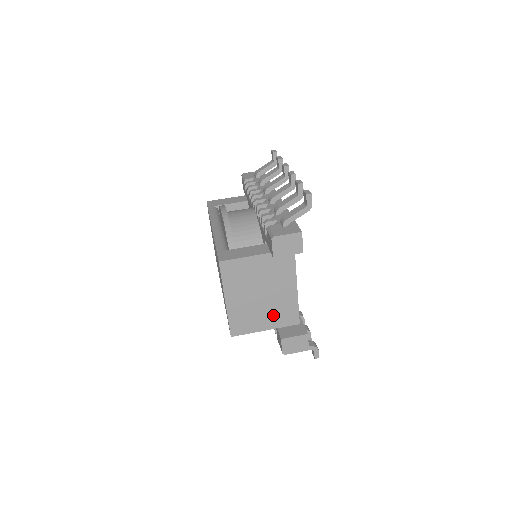
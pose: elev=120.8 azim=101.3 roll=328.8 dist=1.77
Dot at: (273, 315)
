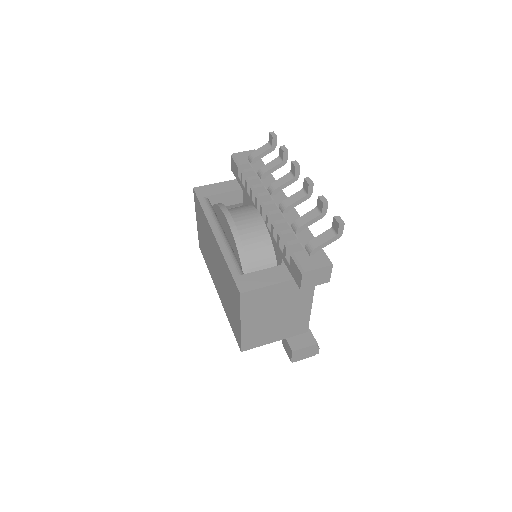
Dot at: (284, 329)
